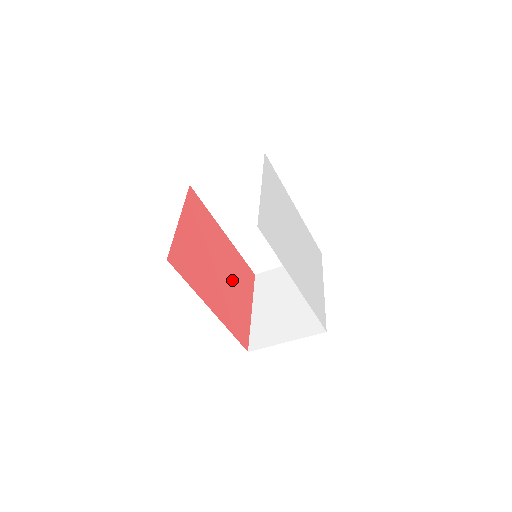
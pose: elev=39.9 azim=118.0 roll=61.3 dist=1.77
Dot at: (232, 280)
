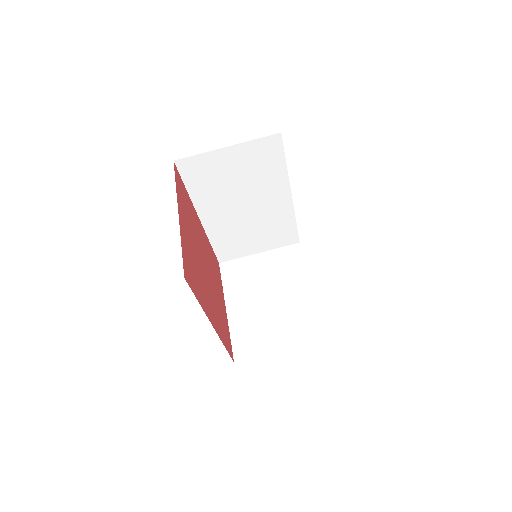
Dot at: (213, 278)
